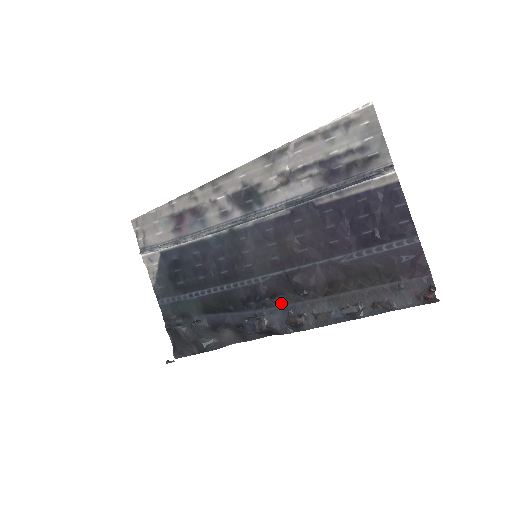
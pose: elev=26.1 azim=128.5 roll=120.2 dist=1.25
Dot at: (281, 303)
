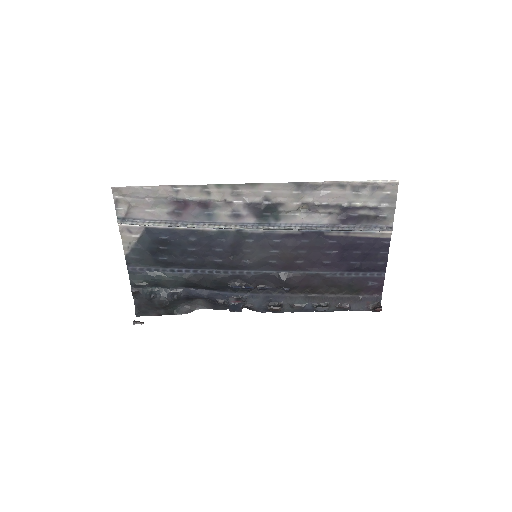
Dot at: (265, 292)
